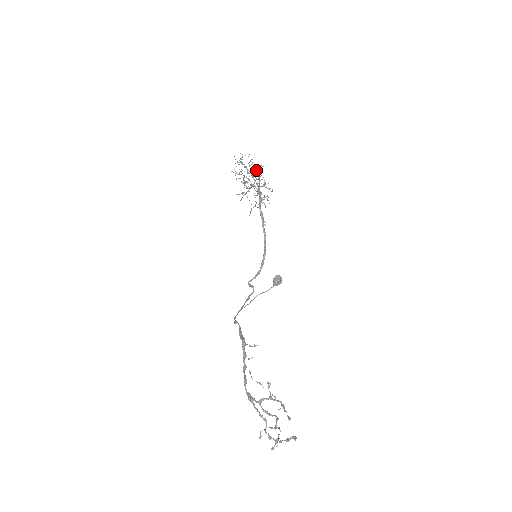
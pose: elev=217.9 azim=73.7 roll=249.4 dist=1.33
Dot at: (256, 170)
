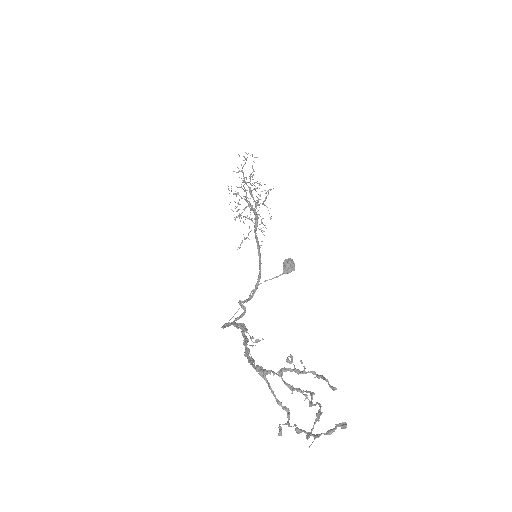
Dot at: occluded
